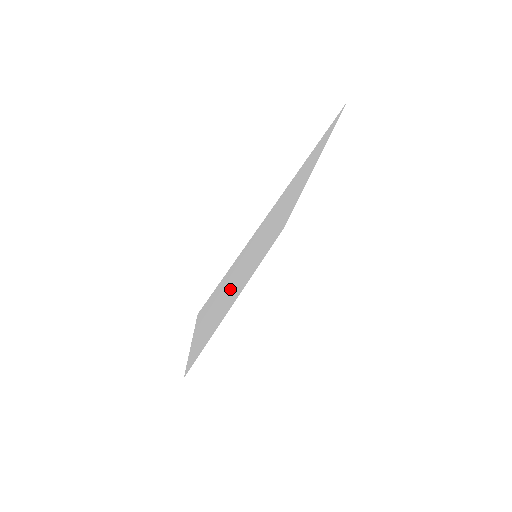
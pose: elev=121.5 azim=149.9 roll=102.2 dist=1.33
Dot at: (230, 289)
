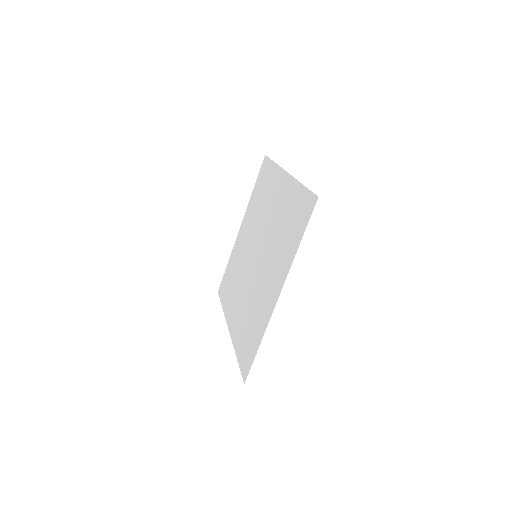
Dot at: (271, 256)
